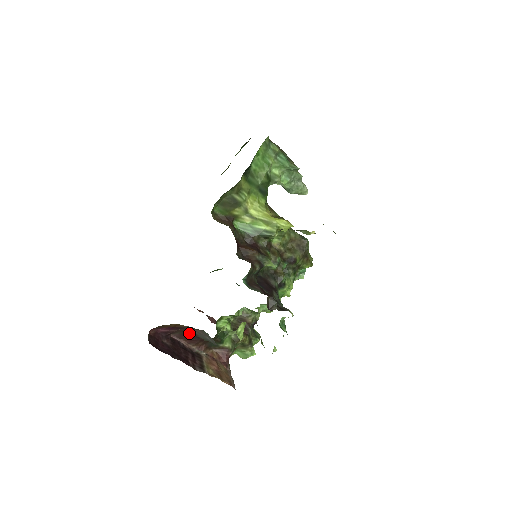
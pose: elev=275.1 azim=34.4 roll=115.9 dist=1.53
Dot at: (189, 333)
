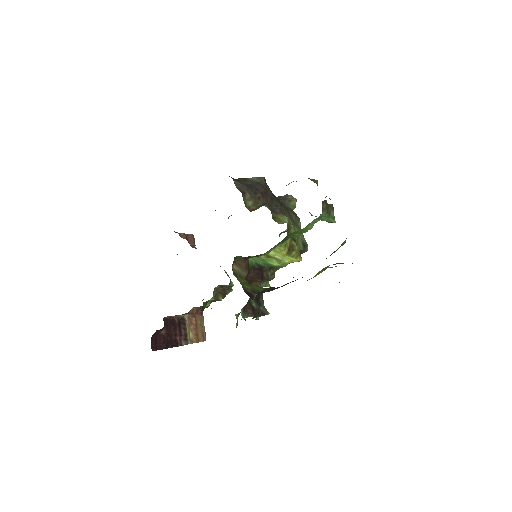
Dot at: occluded
